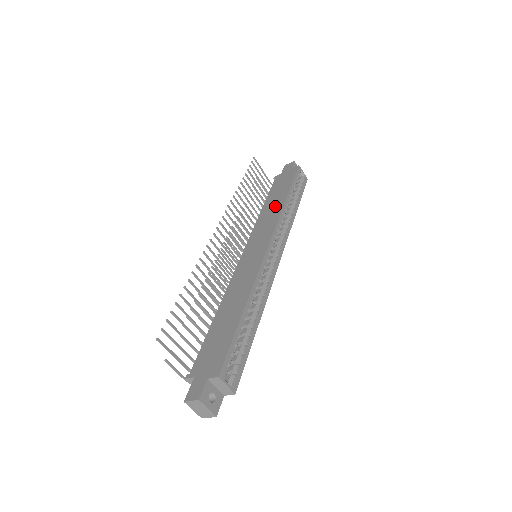
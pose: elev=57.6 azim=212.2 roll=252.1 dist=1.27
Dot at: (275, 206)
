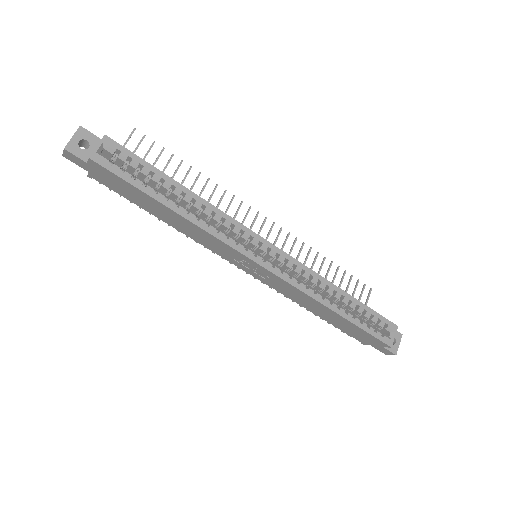
Dot at: occluded
